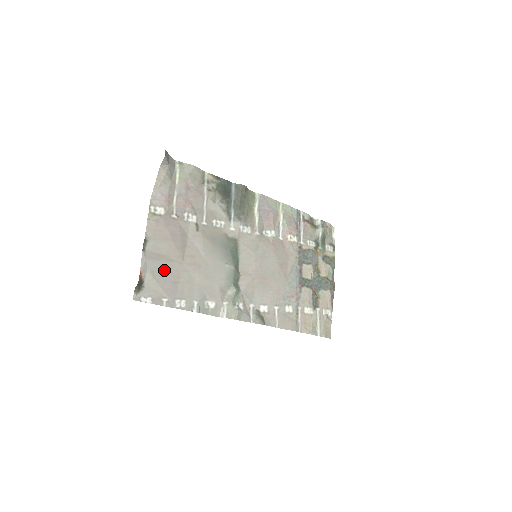
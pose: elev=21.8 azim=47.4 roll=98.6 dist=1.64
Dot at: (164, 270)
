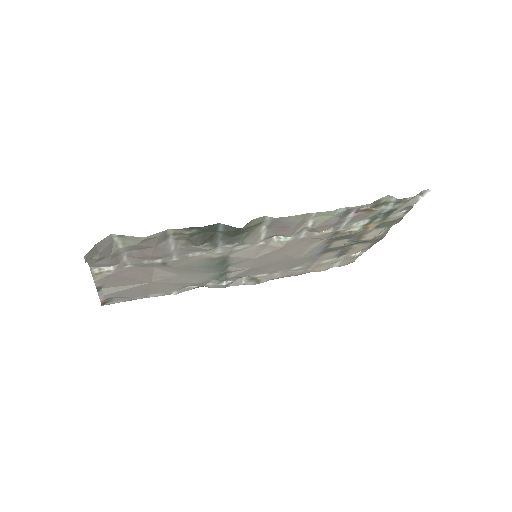
Dot at: (129, 291)
